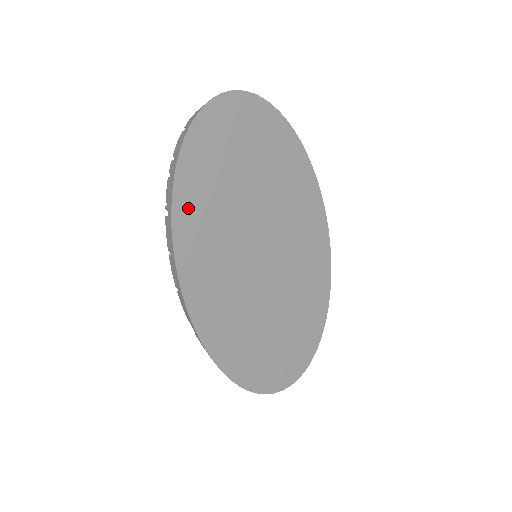
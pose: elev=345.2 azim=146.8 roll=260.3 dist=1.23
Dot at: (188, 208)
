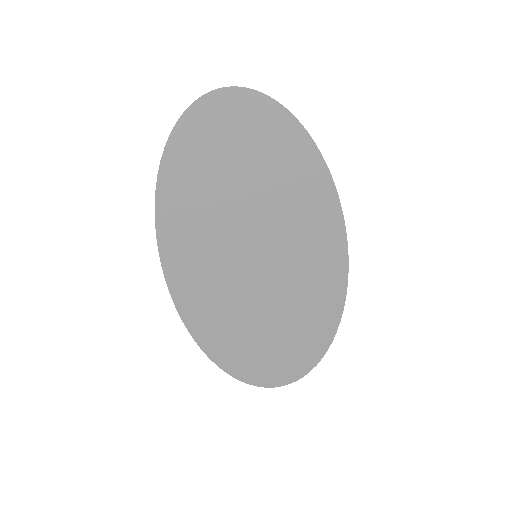
Dot at: (173, 204)
